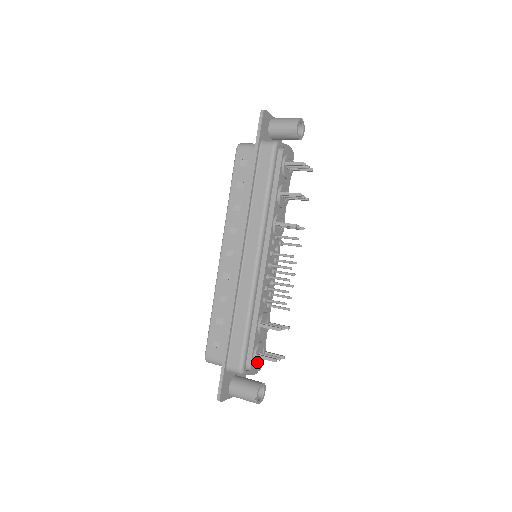
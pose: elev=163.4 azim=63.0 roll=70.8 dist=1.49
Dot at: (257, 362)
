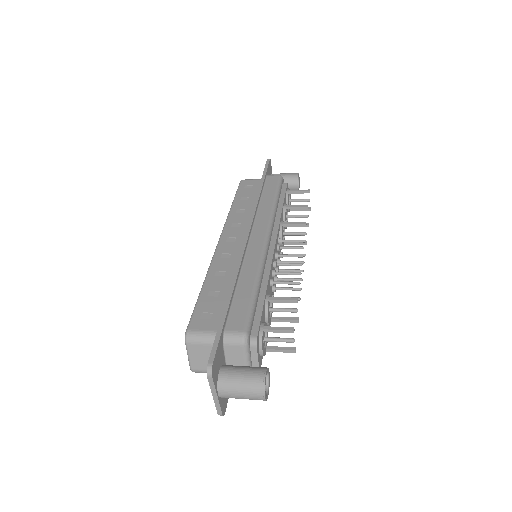
Dot at: (262, 342)
